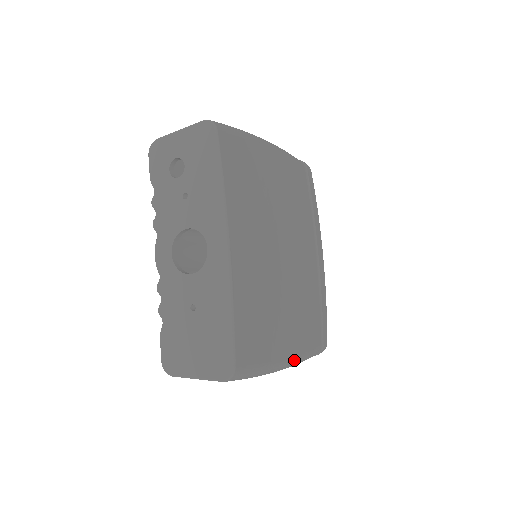
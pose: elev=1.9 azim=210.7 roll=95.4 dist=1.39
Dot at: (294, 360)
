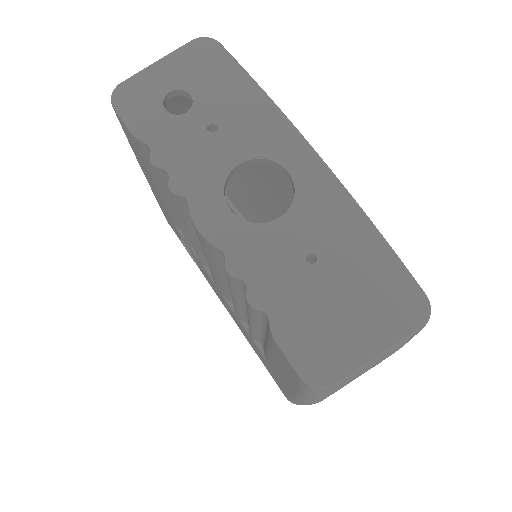
Dot at: occluded
